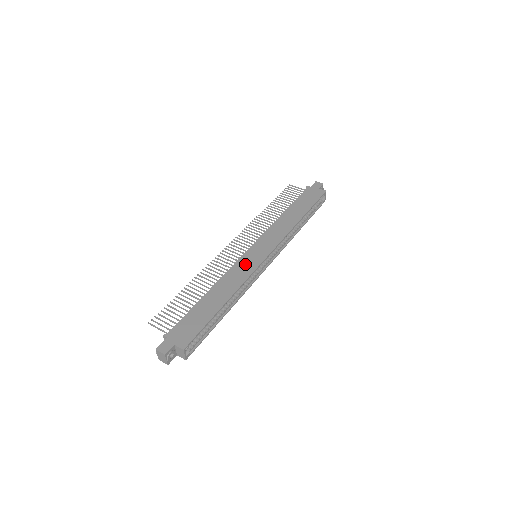
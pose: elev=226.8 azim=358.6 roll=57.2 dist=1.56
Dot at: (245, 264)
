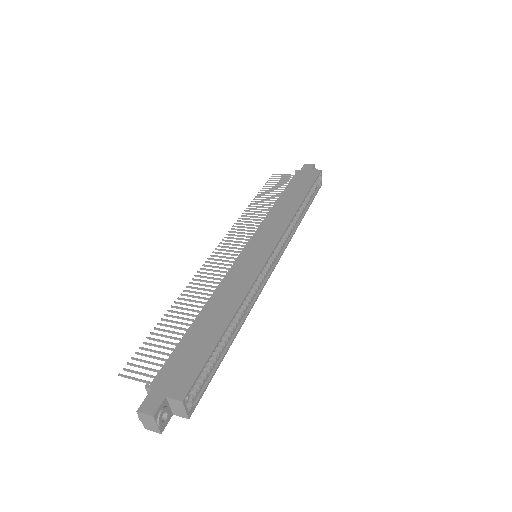
Dot at: (245, 266)
